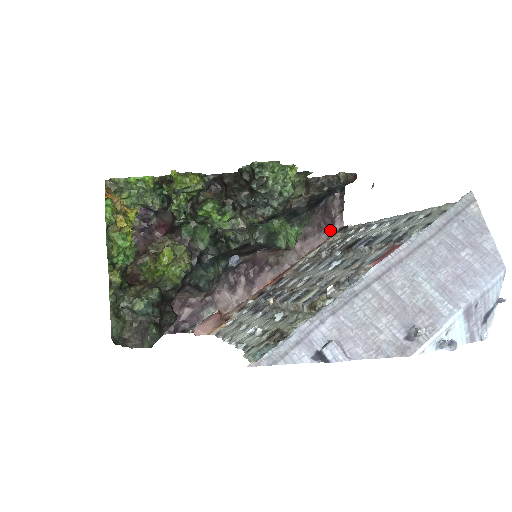
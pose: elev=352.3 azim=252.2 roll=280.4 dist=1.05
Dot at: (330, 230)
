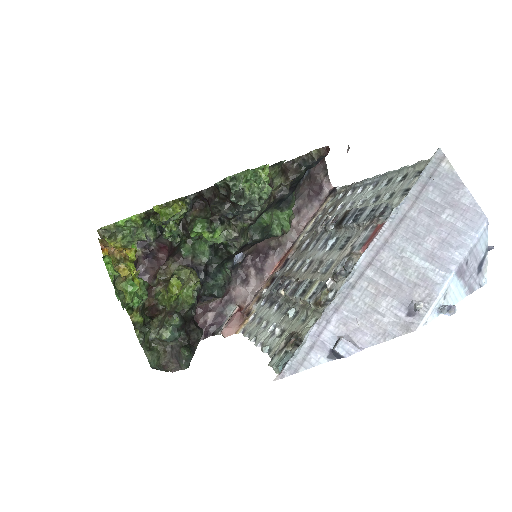
Dot at: (320, 196)
